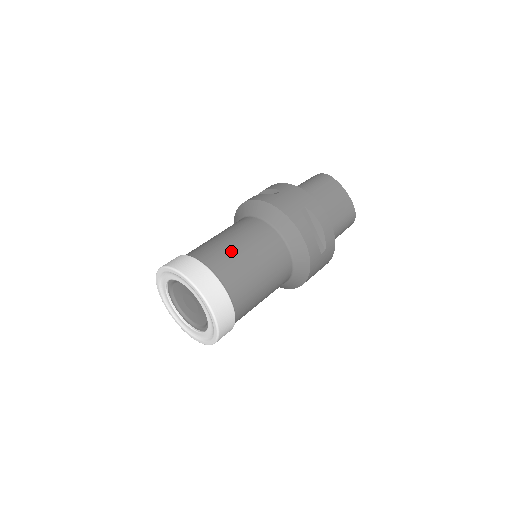
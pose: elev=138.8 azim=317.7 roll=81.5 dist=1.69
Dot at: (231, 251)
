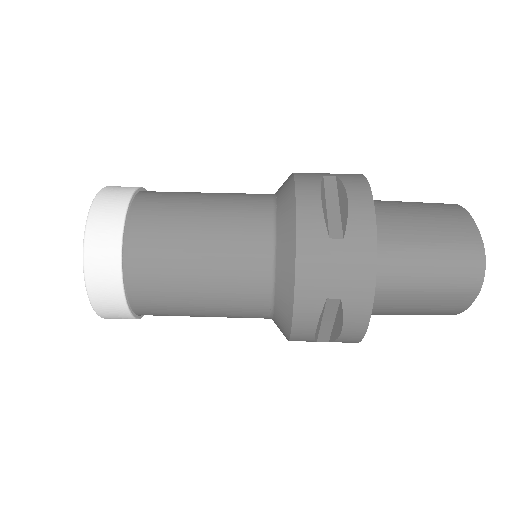
Dot at: (189, 192)
